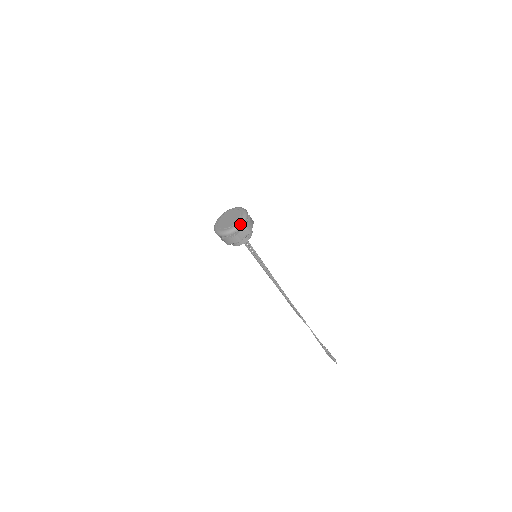
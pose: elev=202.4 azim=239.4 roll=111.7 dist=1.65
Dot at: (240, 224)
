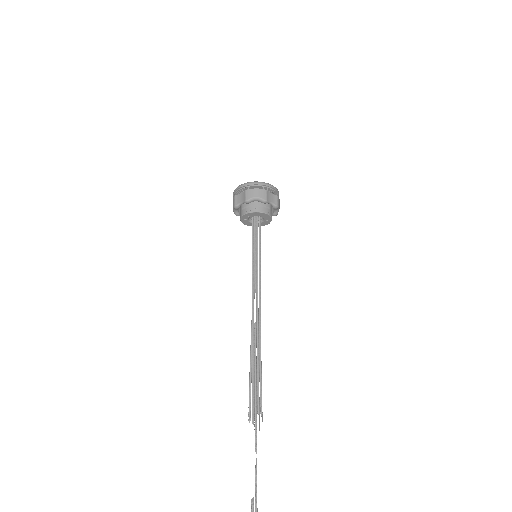
Dot at: (275, 187)
